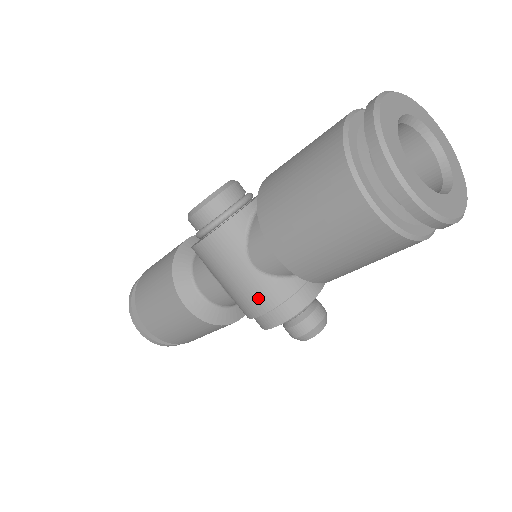
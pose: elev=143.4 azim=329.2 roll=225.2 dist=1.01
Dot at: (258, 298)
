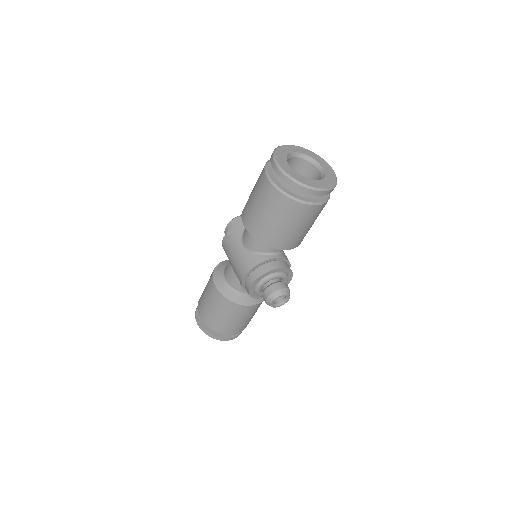
Dot at: (243, 265)
